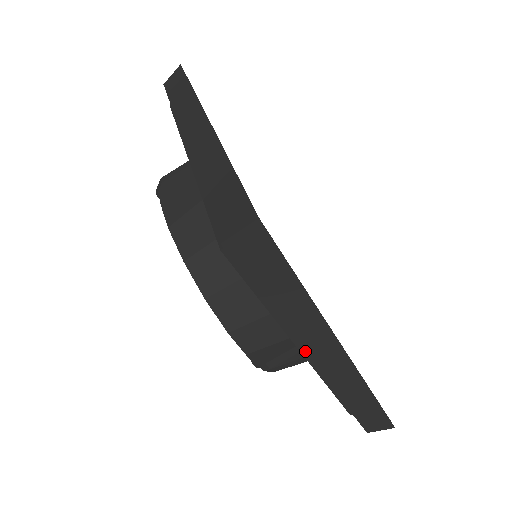
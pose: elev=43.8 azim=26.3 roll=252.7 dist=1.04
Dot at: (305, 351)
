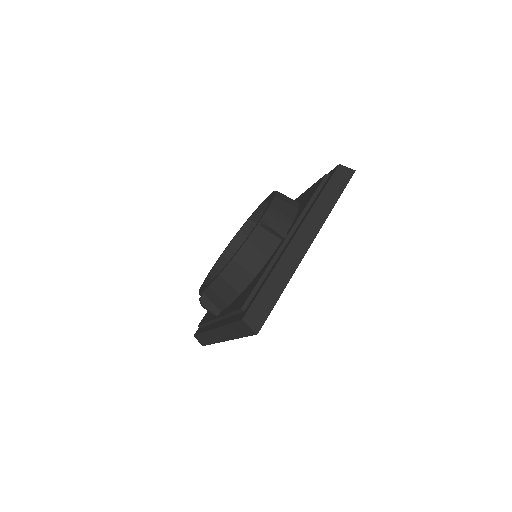
Dot at: (217, 328)
